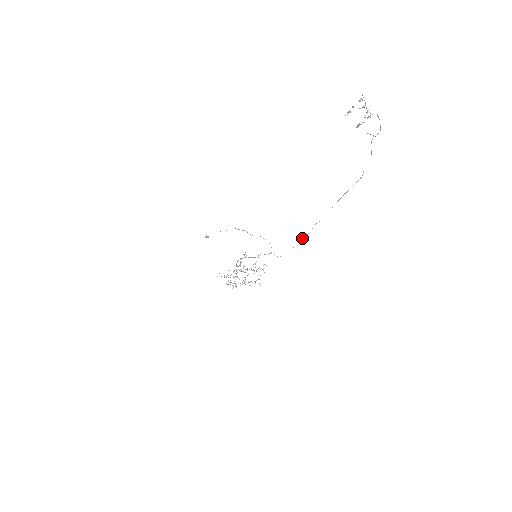
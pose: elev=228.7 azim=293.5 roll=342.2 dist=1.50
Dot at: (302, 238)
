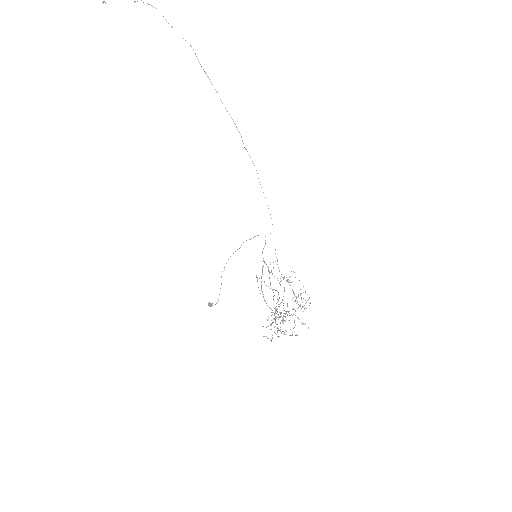
Dot at: occluded
